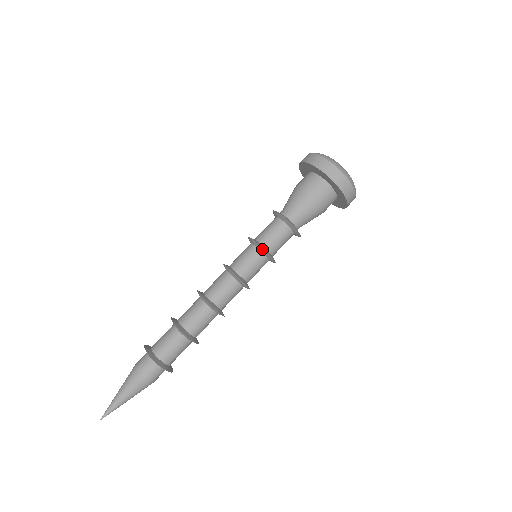
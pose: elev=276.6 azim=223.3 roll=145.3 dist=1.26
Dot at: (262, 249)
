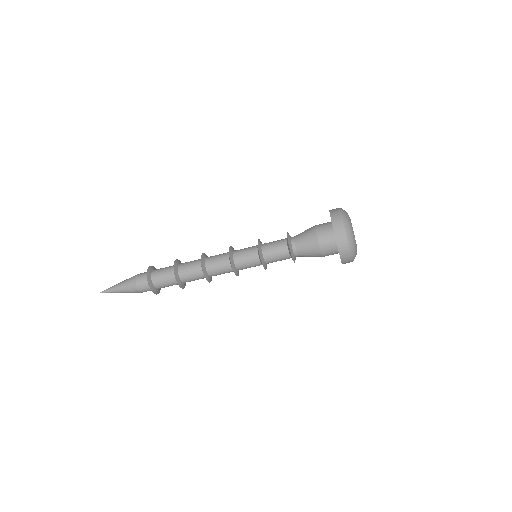
Dot at: (262, 263)
